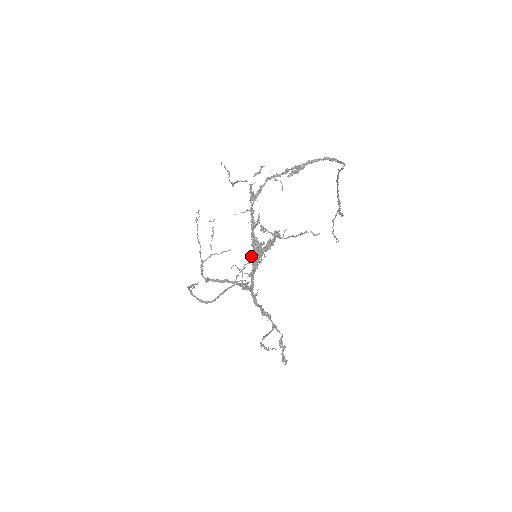
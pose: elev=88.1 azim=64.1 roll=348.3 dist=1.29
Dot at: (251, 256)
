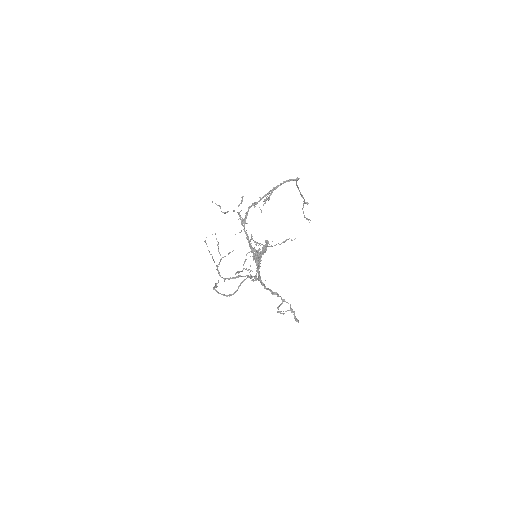
Dot at: (253, 259)
